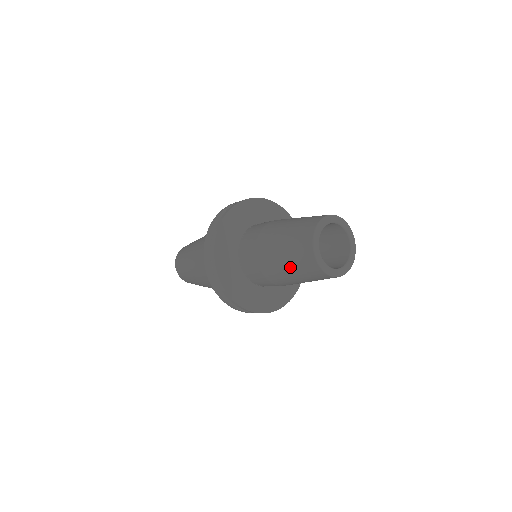
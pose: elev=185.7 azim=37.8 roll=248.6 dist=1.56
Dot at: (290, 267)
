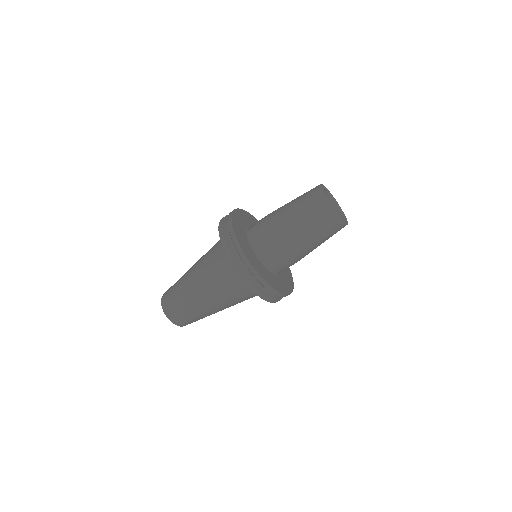
Dot at: (299, 211)
